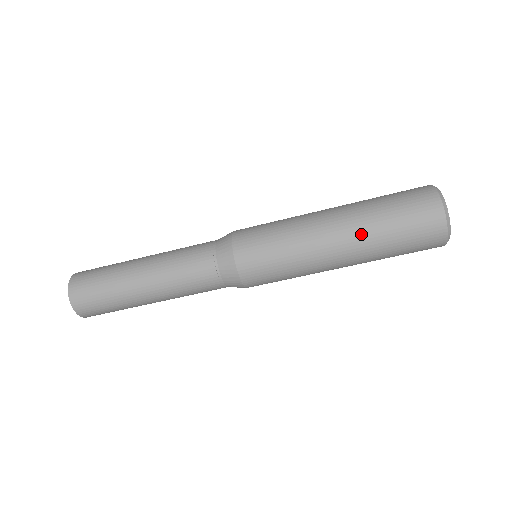
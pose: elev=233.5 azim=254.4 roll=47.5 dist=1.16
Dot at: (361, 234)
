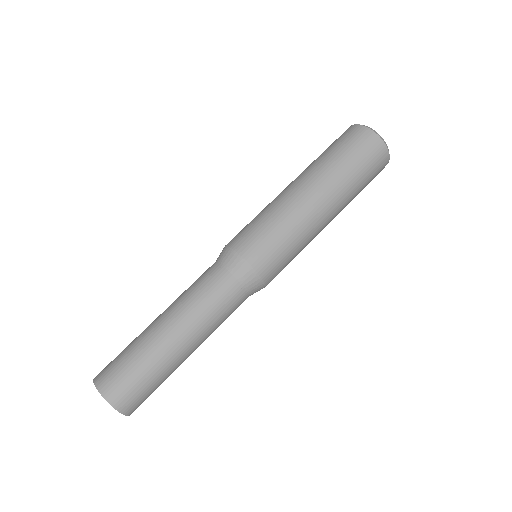
Dot at: (305, 170)
